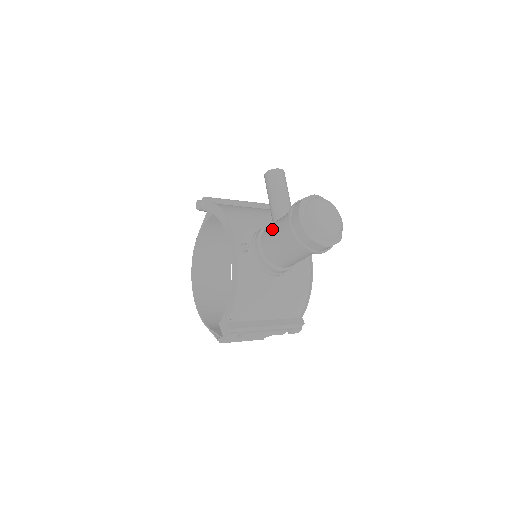
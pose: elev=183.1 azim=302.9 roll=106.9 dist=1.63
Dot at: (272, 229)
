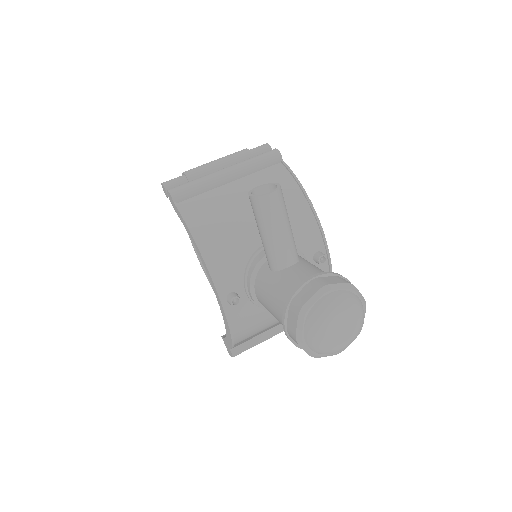
Dot at: (266, 294)
